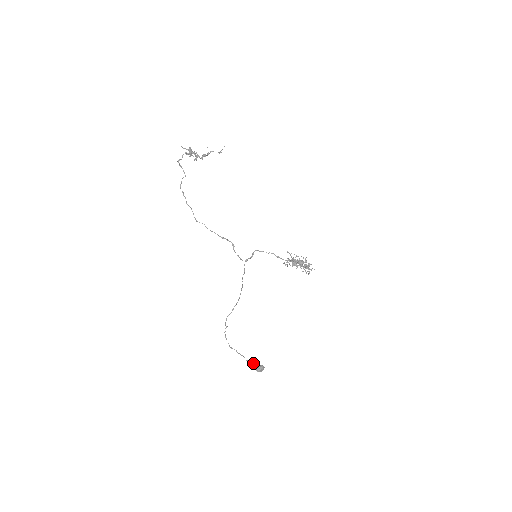
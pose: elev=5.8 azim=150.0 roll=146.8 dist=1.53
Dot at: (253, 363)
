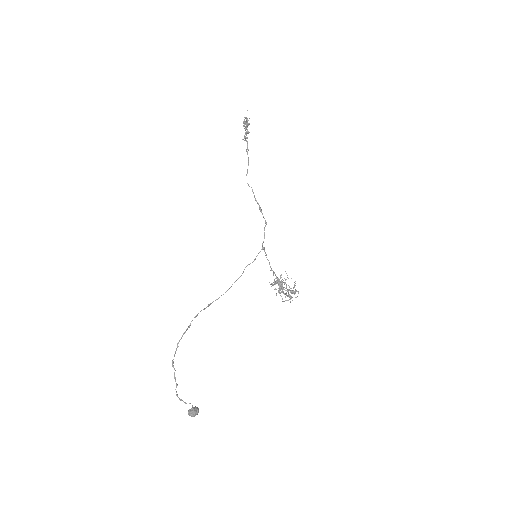
Dot at: occluded
